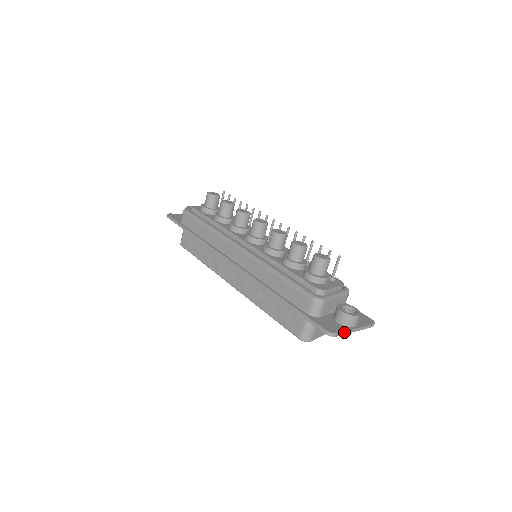
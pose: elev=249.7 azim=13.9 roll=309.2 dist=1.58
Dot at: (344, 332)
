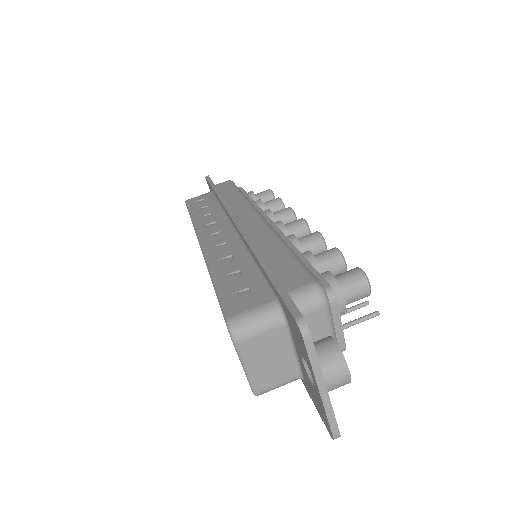
Dot at: (315, 358)
